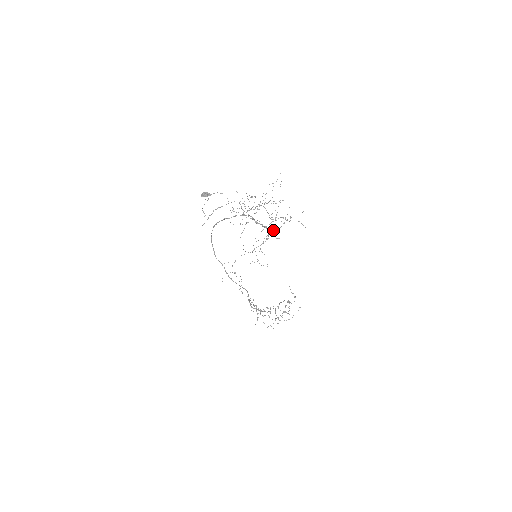
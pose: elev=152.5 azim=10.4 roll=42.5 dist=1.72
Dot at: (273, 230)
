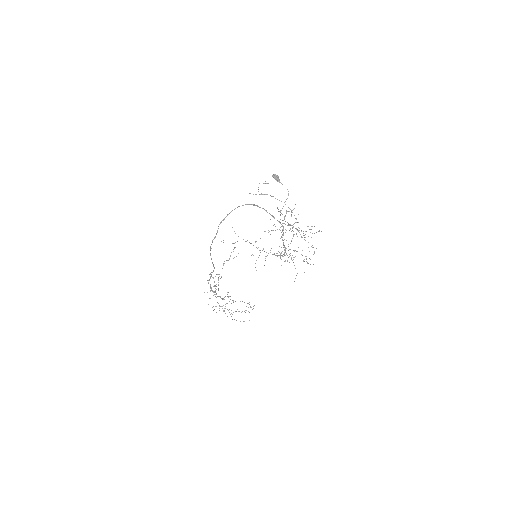
Dot at: (289, 256)
